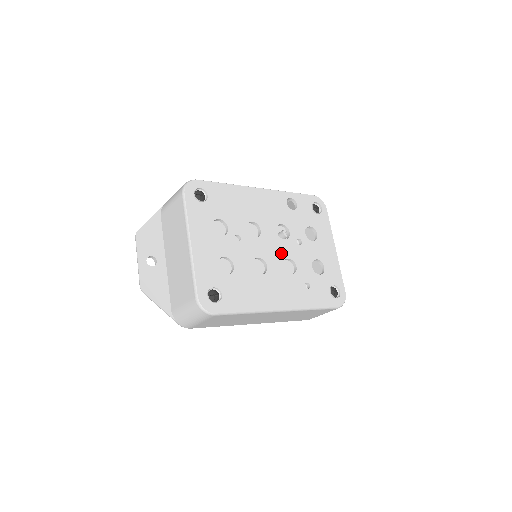
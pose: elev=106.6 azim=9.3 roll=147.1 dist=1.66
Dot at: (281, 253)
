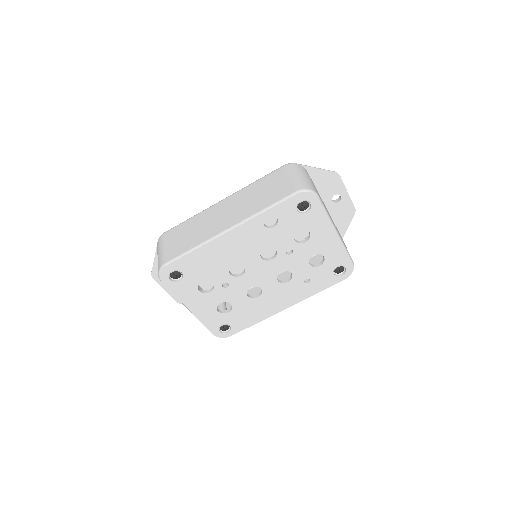
Dot at: (272, 272)
